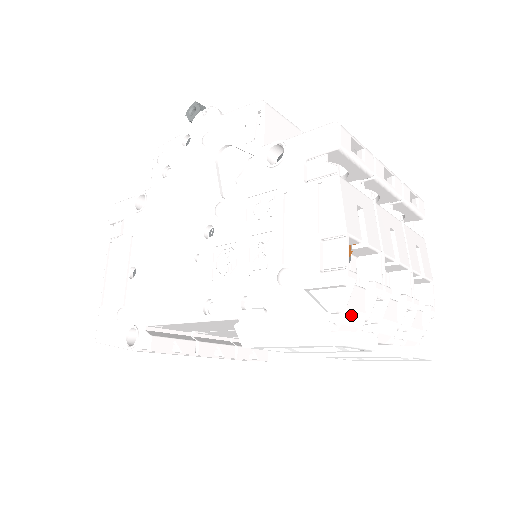
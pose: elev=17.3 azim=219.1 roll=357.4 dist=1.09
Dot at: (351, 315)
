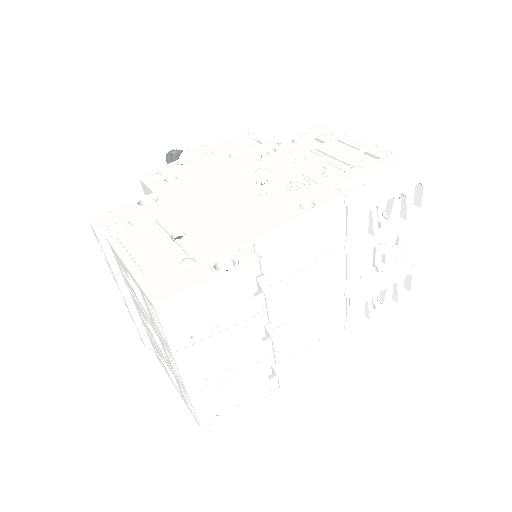
Dot at: occluded
